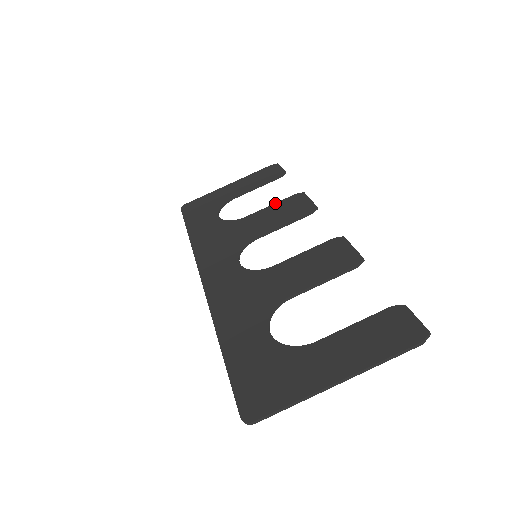
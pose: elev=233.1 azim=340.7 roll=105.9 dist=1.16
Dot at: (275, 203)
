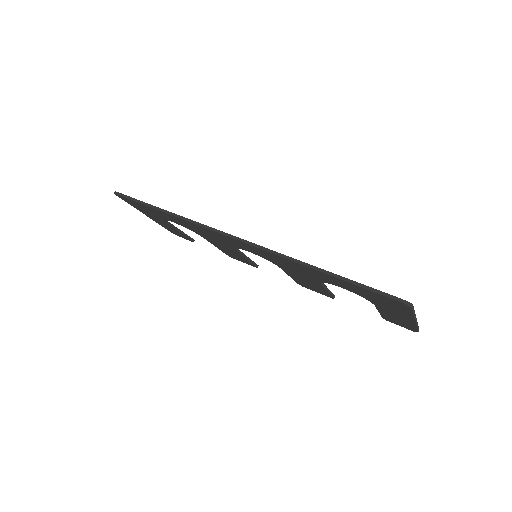
Dot at: occluded
